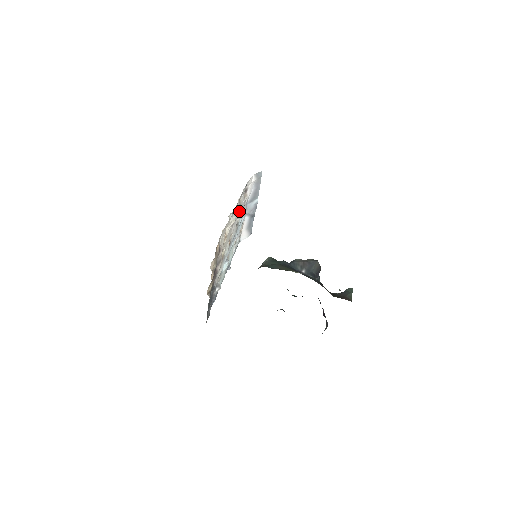
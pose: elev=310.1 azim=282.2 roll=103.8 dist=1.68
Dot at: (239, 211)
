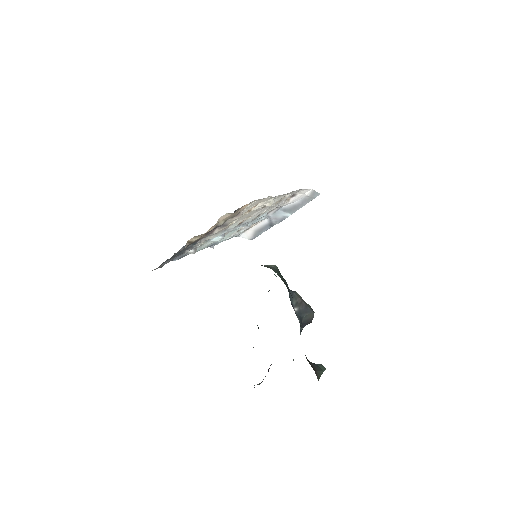
Dot at: (274, 205)
